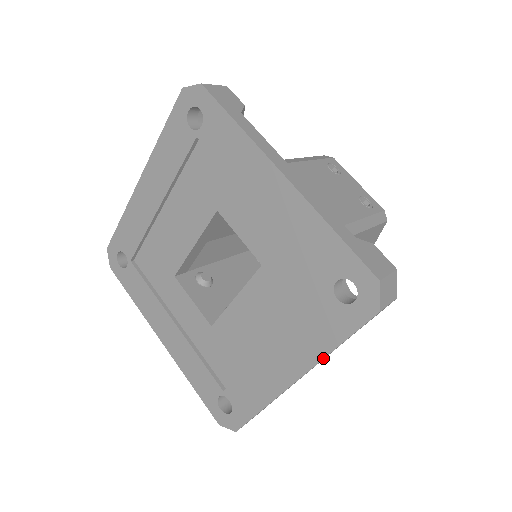
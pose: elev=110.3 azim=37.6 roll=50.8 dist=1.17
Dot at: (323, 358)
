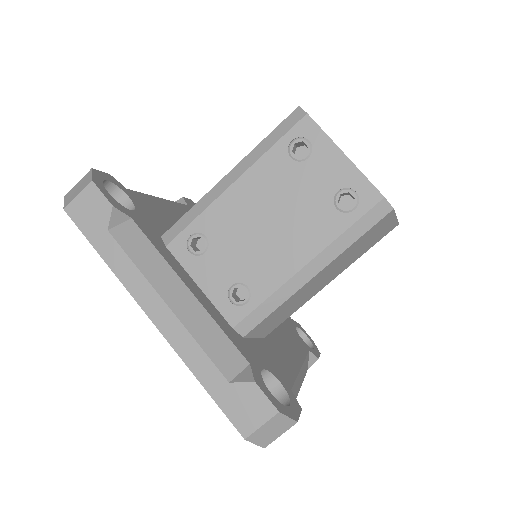
Dot at: occluded
